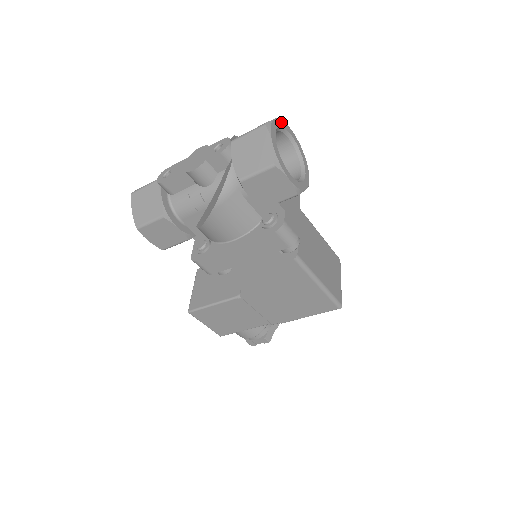
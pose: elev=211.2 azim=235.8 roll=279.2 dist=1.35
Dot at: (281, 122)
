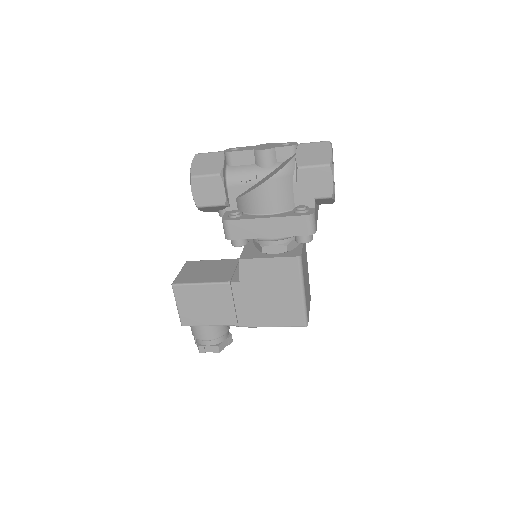
Dot at: occluded
